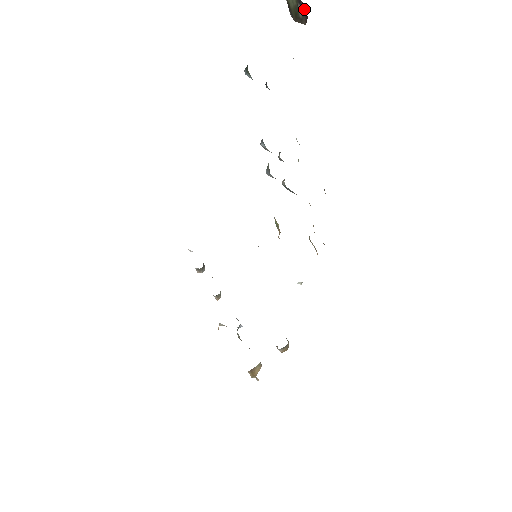
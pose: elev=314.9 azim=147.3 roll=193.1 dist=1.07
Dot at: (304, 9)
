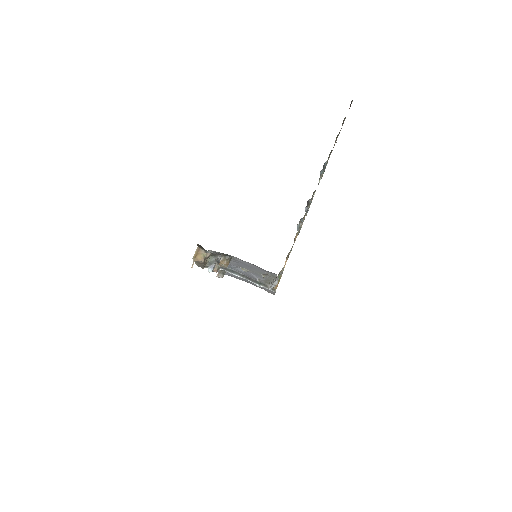
Dot at: occluded
